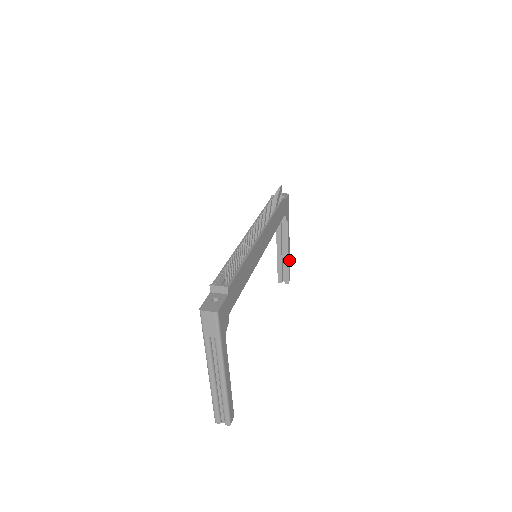
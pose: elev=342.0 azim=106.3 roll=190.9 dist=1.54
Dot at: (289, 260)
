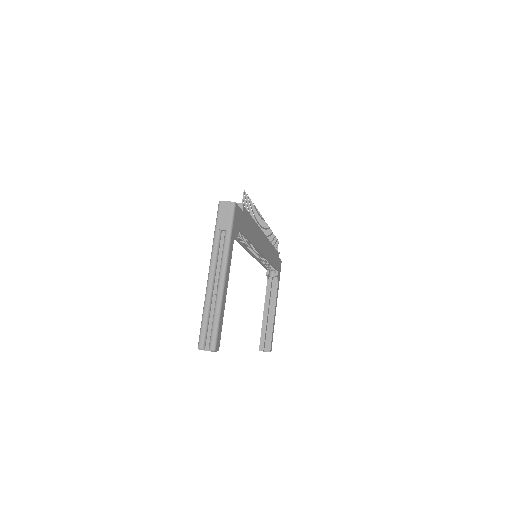
Dot at: (273, 327)
